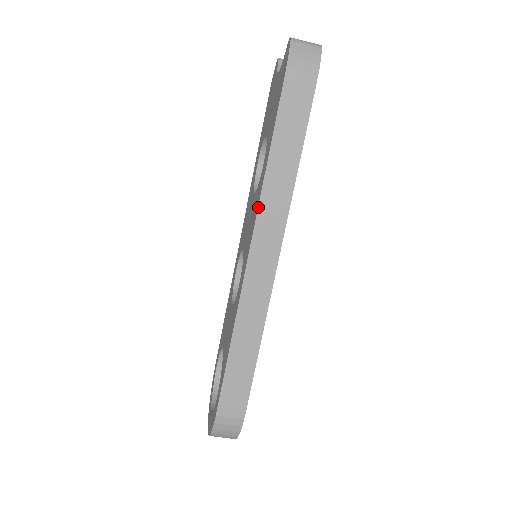
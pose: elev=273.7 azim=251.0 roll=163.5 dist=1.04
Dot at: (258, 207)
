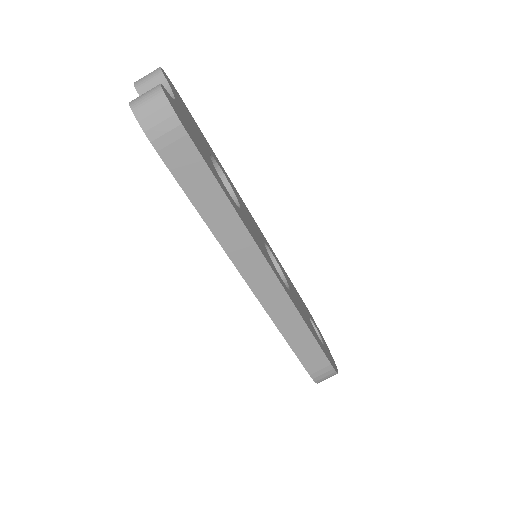
Dot at: (227, 254)
